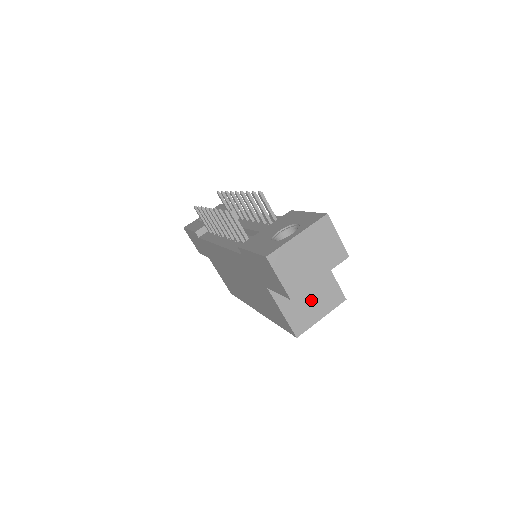
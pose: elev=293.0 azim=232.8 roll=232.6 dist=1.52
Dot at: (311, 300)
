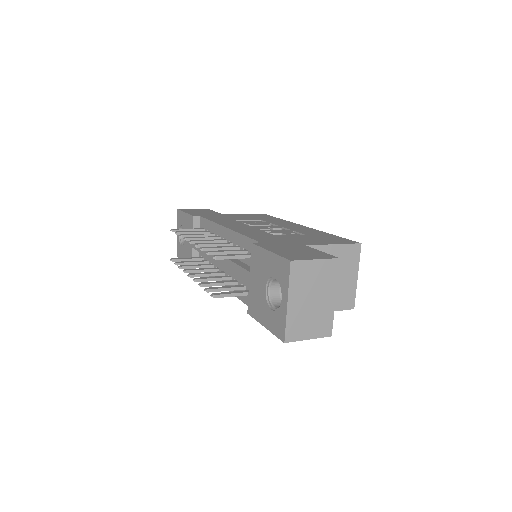
Dot at: occluded
